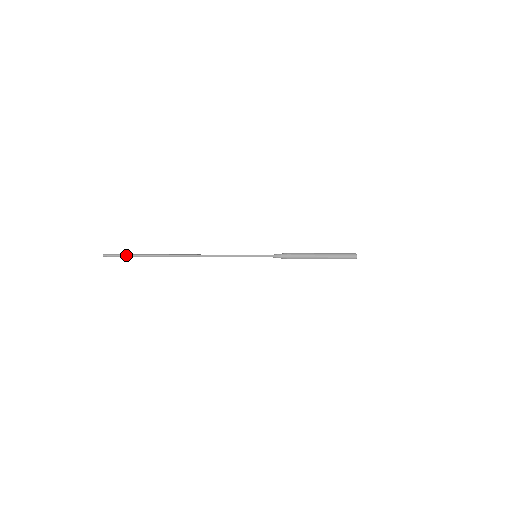
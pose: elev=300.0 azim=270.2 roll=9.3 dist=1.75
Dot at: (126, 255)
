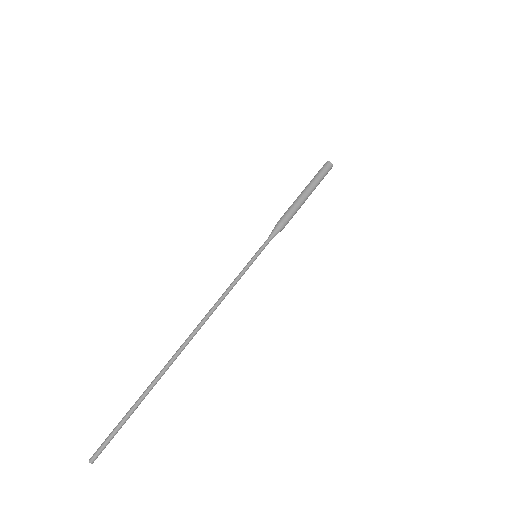
Dot at: (120, 423)
